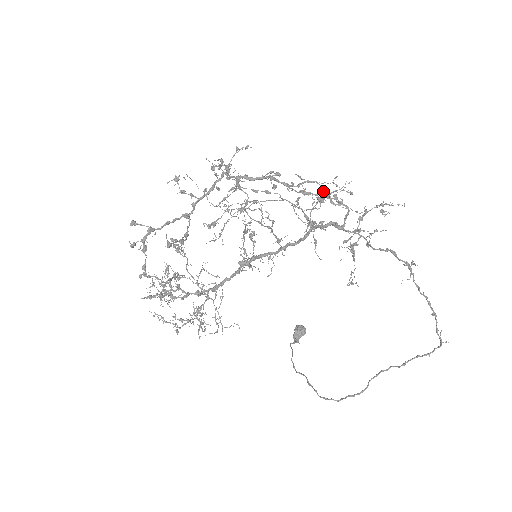
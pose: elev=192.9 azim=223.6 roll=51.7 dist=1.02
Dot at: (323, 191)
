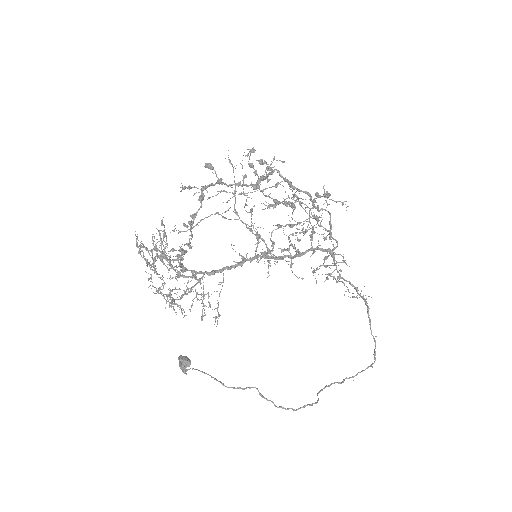
Dot at: occluded
